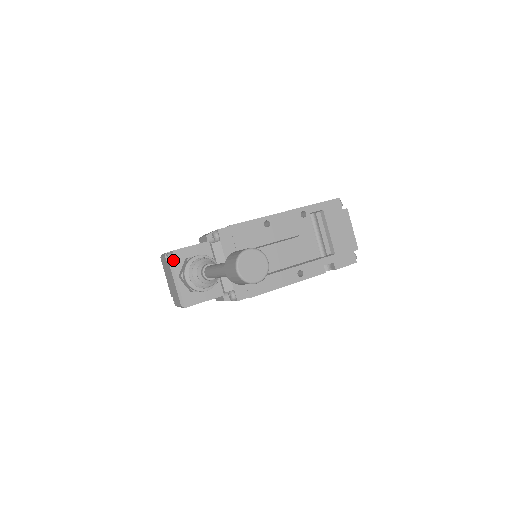
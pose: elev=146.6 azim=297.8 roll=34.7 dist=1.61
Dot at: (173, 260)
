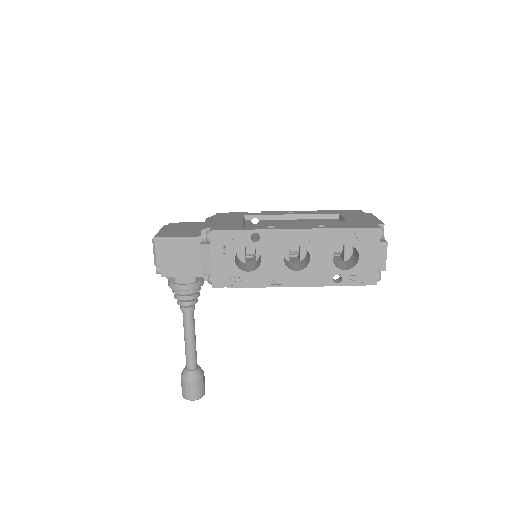
Dot at: occluded
